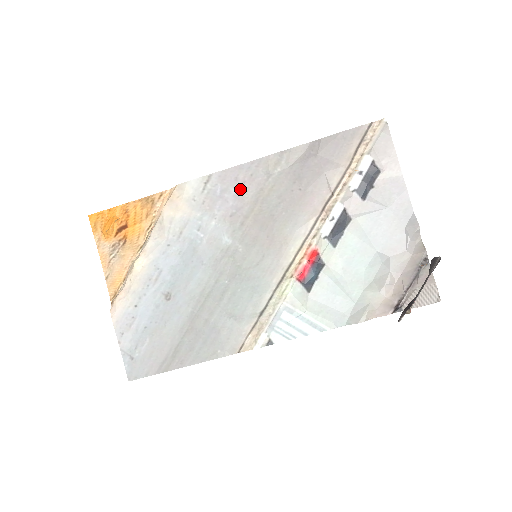
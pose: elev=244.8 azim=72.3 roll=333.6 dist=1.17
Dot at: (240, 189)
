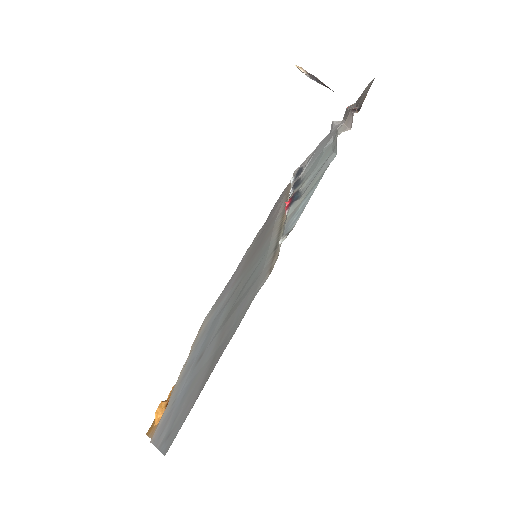
Dot at: (236, 274)
